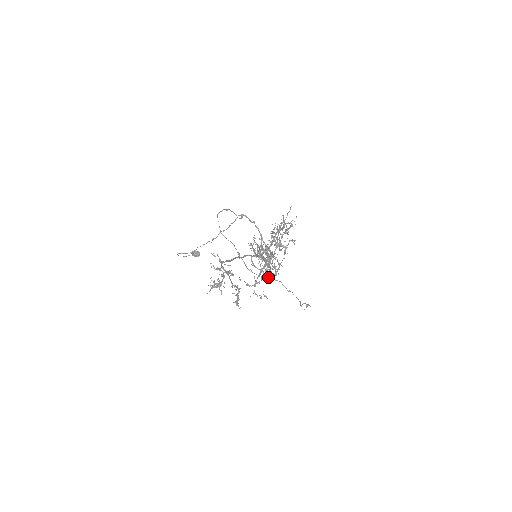
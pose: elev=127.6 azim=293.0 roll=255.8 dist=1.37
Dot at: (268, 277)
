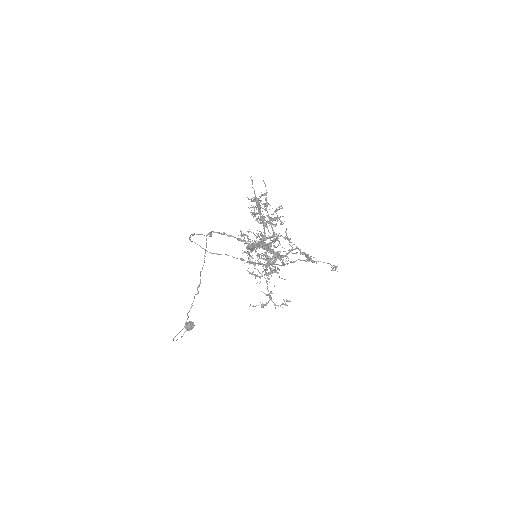
Dot at: occluded
